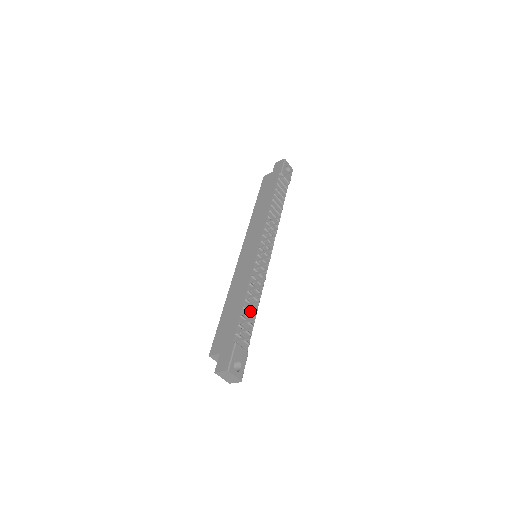
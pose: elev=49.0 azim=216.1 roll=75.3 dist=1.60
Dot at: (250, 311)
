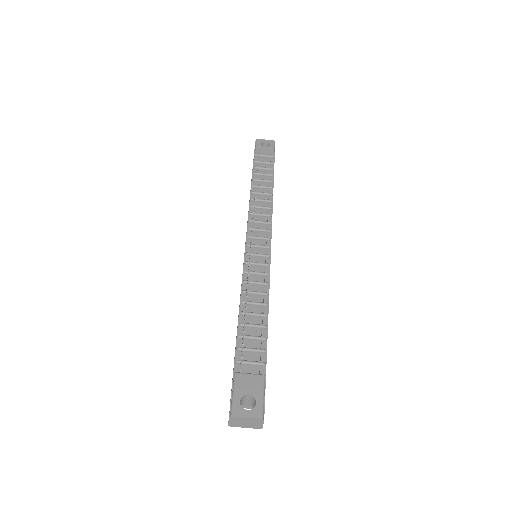
Dot at: occluded
